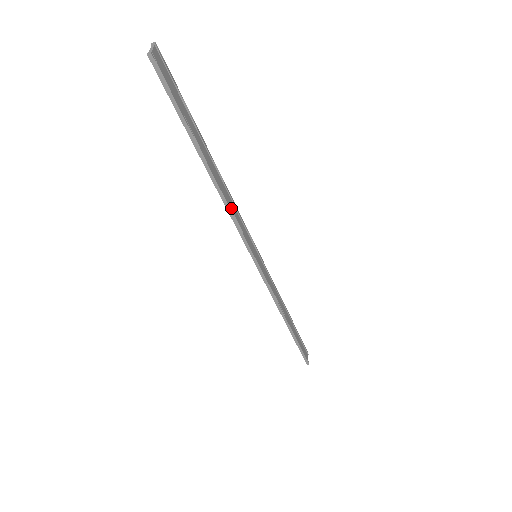
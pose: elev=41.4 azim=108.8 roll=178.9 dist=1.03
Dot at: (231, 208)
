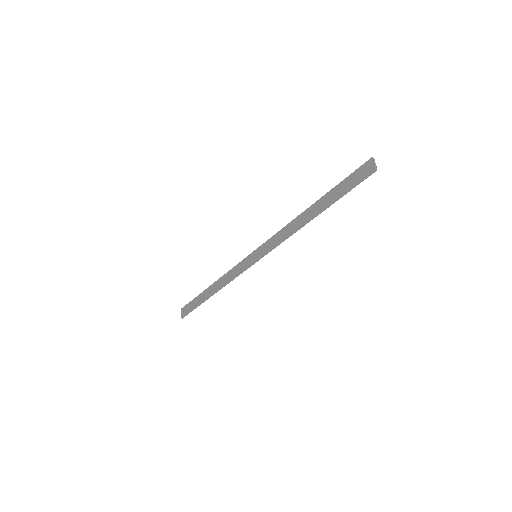
Dot at: (288, 233)
